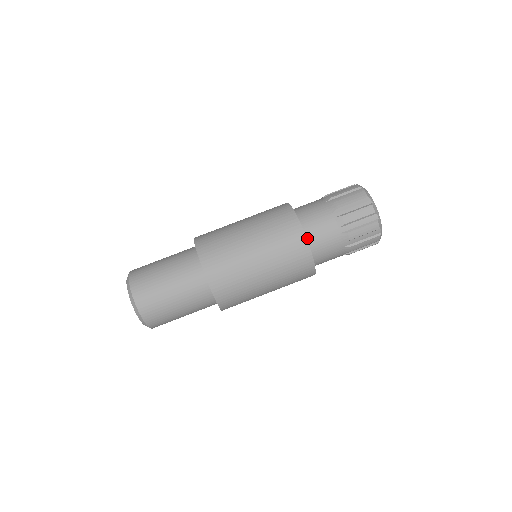
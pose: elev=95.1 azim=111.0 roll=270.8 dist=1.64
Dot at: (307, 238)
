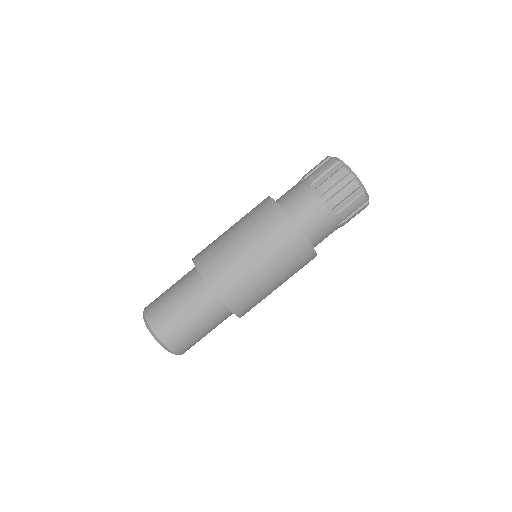
Dot at: (303, 231)
